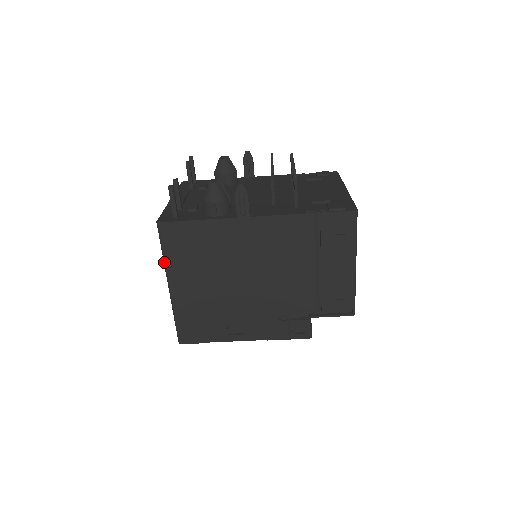
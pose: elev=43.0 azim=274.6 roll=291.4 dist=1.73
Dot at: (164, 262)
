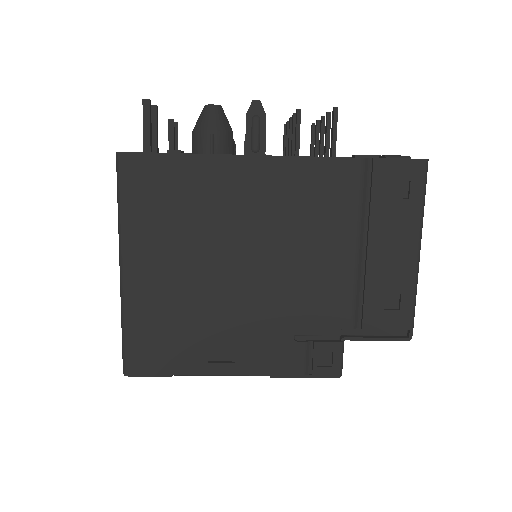
Dot at: (119, 222)
